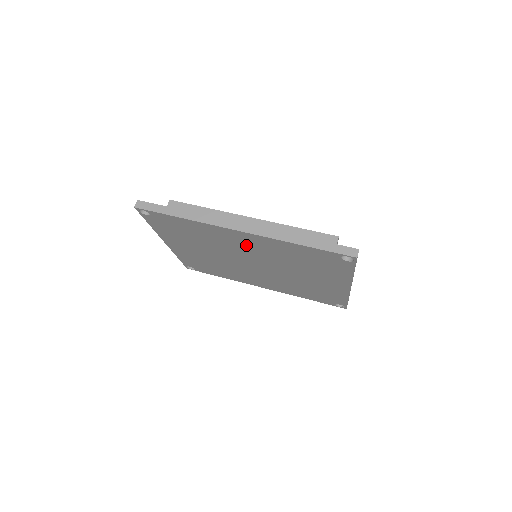
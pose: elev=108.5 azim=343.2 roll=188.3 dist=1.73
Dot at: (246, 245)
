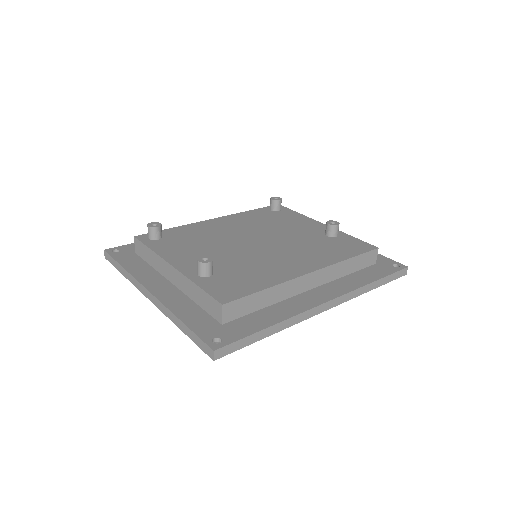
Dot at: occluded
